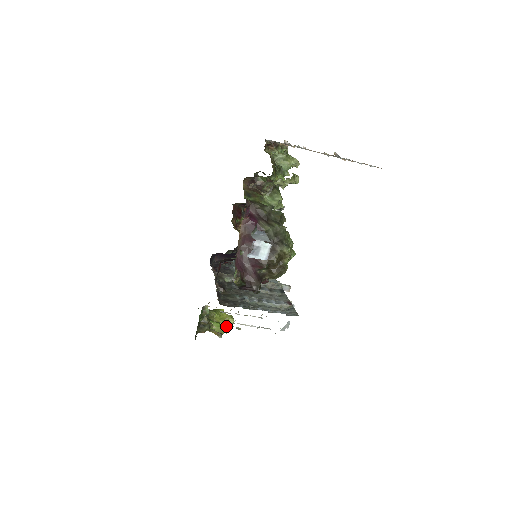
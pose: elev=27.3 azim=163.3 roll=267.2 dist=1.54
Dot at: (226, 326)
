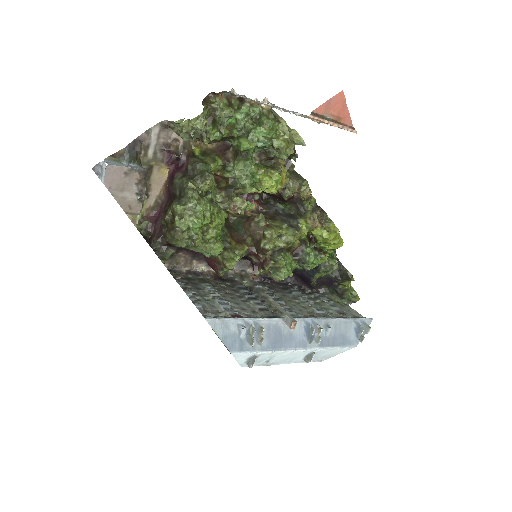
Dot at: occluded
